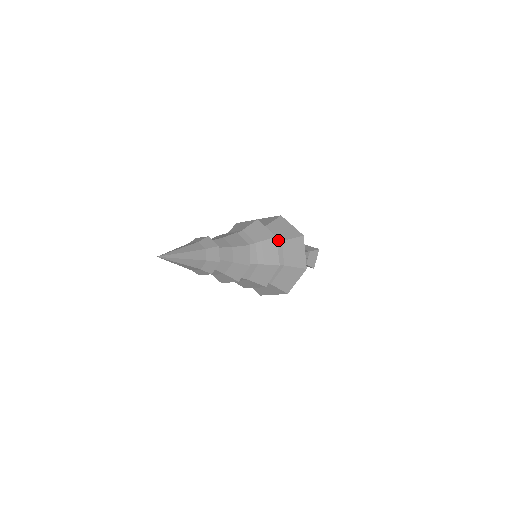
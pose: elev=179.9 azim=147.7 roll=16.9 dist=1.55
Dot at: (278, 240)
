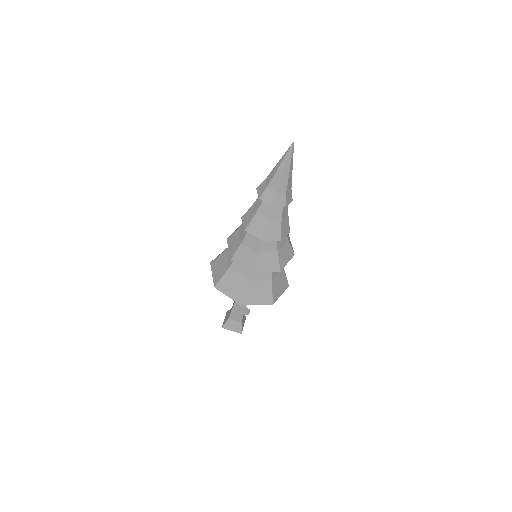
Dot at: occluded
